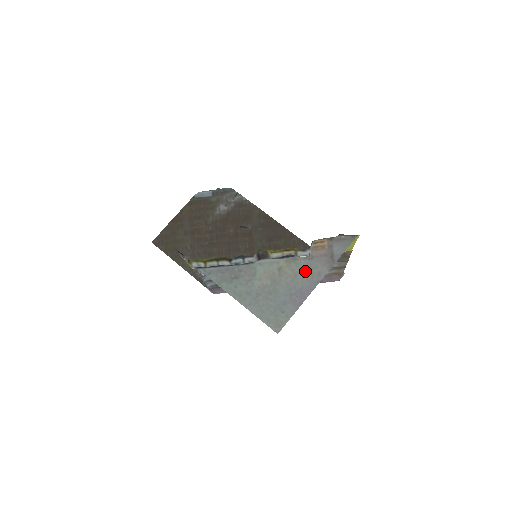
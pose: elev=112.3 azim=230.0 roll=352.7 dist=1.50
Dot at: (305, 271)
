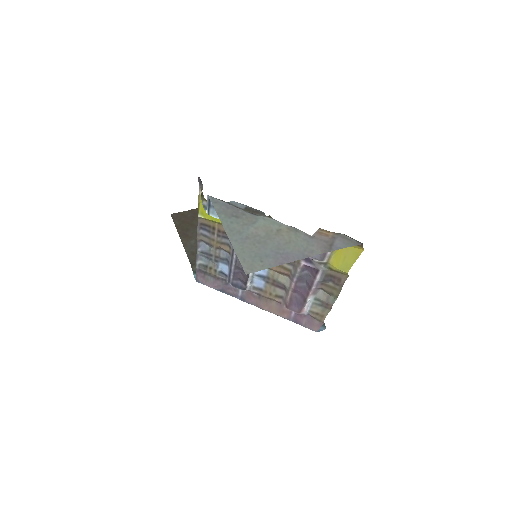
Dot at: (300, 243)
